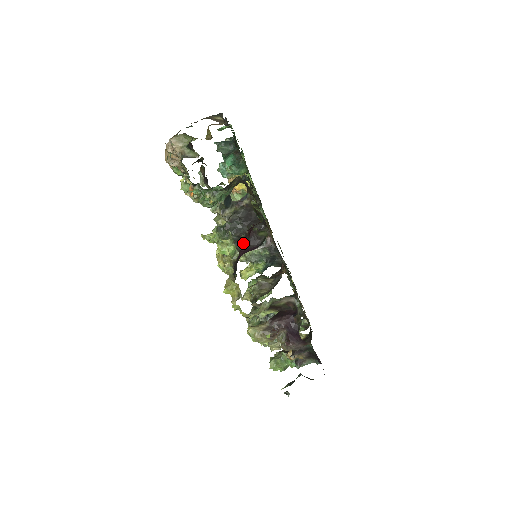
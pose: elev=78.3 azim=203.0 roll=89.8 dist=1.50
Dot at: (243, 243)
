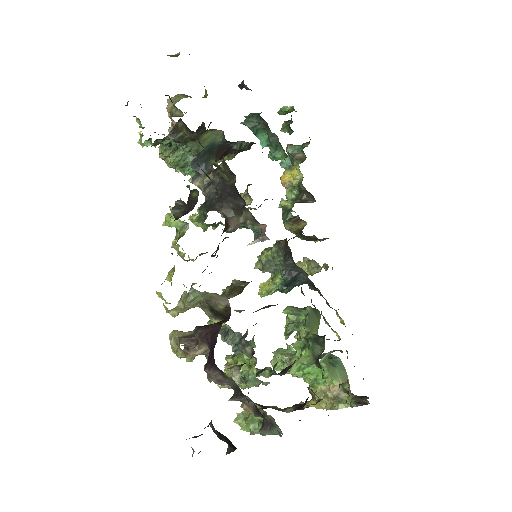
Dot at: (183, 210)
